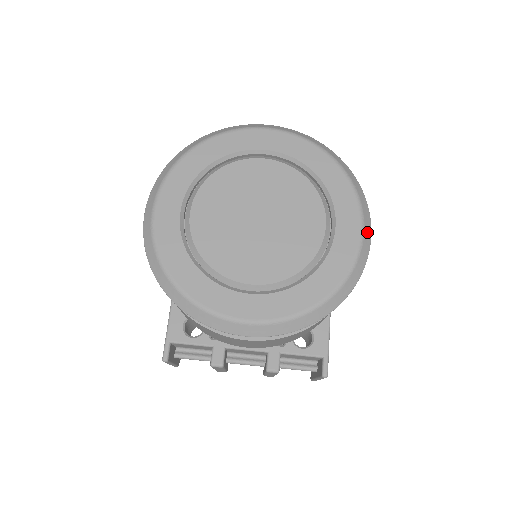
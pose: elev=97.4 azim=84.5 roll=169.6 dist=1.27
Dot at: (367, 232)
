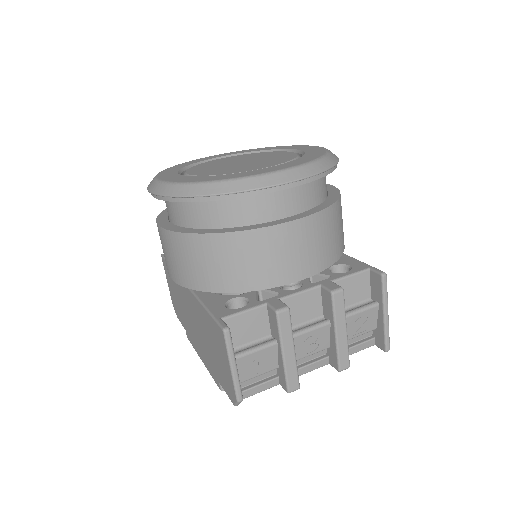
Dot at: occluded
